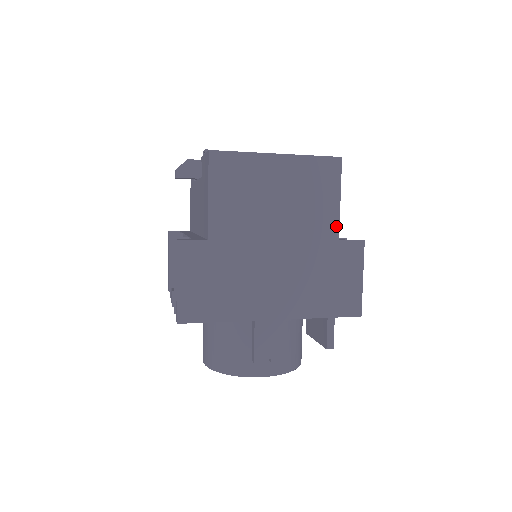
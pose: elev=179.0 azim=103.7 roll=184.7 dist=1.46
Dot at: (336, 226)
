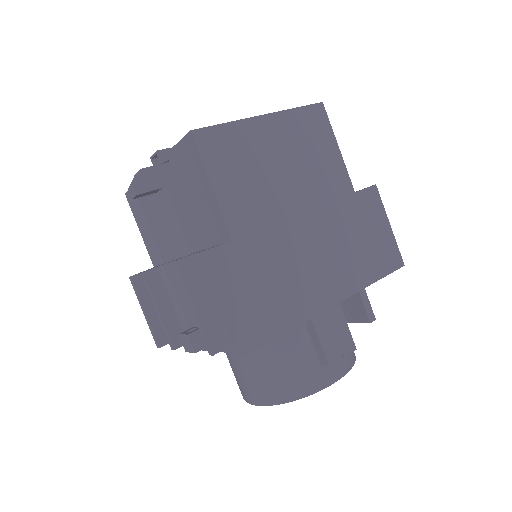
Dot at: (346, 178)
